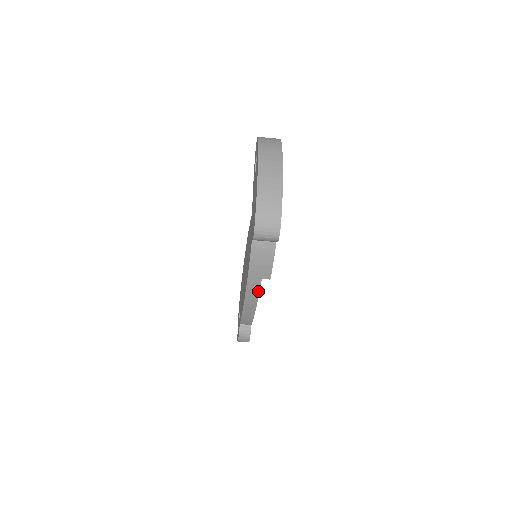
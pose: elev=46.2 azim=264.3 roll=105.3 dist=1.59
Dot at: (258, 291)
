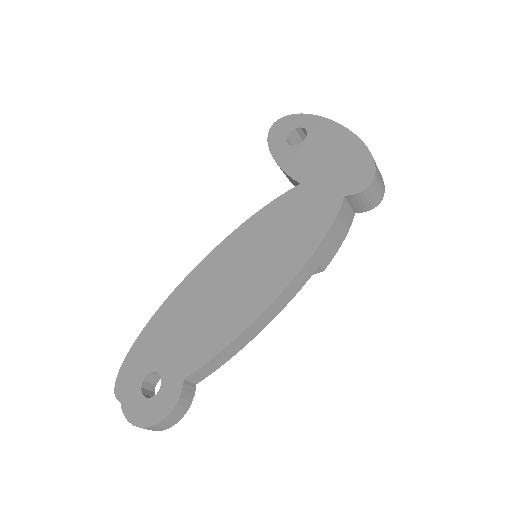
Dot at: (299, 289)
